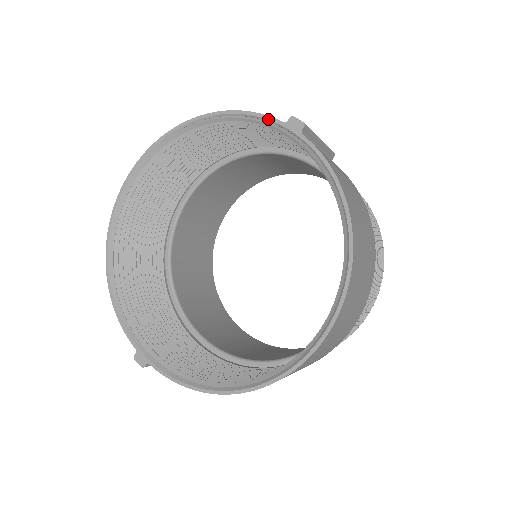
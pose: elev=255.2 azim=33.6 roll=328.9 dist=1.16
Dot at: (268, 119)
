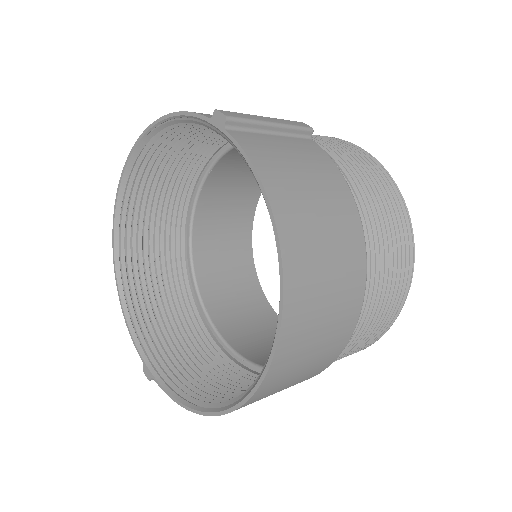
Dot at: (198, 117)
